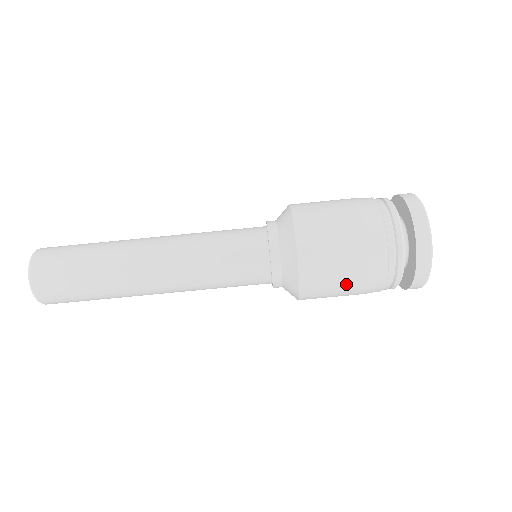
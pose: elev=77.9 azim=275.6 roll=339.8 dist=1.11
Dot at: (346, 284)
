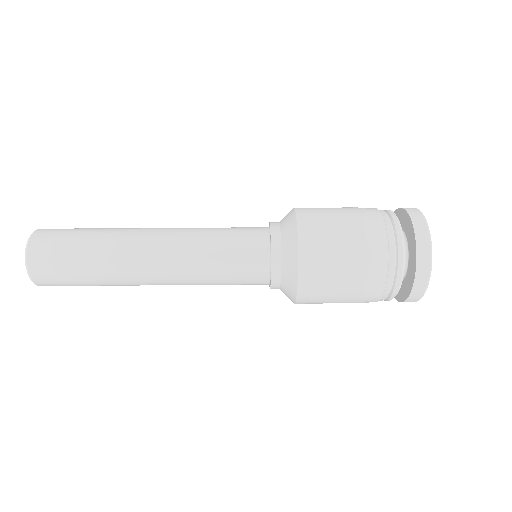
Dot at: (347, 262)
